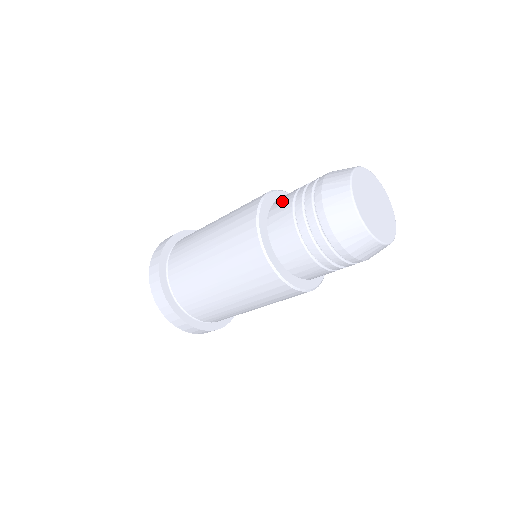
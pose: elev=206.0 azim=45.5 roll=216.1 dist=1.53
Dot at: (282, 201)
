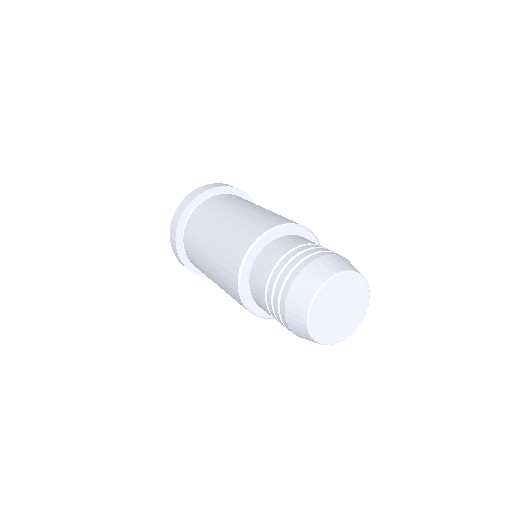
Dot at: (257, 282)
